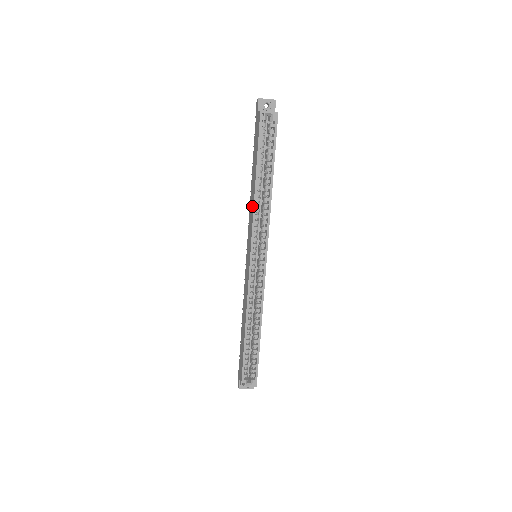
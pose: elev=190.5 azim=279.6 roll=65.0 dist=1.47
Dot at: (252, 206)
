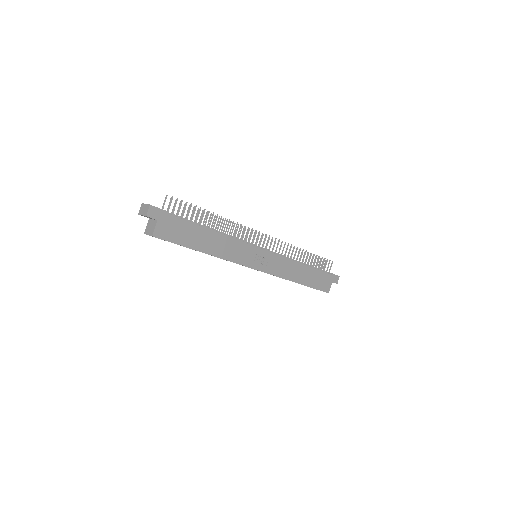
Dot at: occluded
